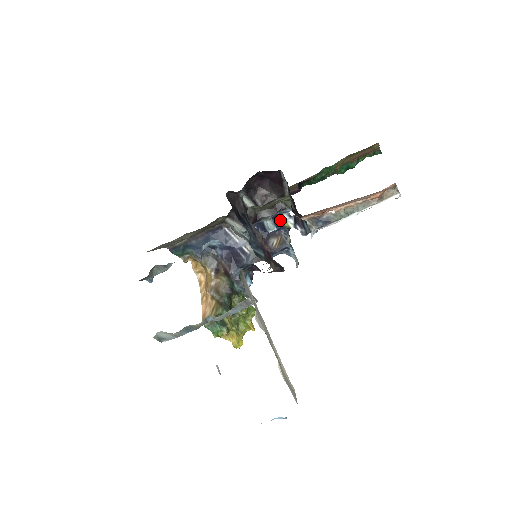
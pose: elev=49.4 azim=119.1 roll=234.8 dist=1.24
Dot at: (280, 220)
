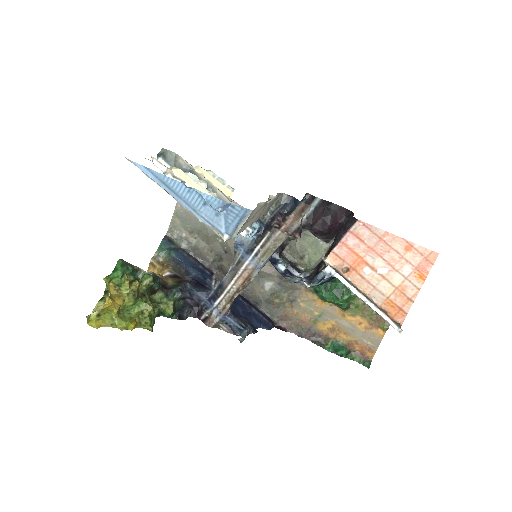
Dot at: (252, 323)
